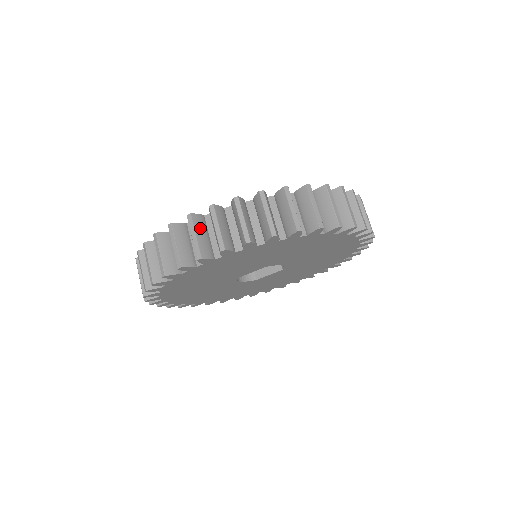
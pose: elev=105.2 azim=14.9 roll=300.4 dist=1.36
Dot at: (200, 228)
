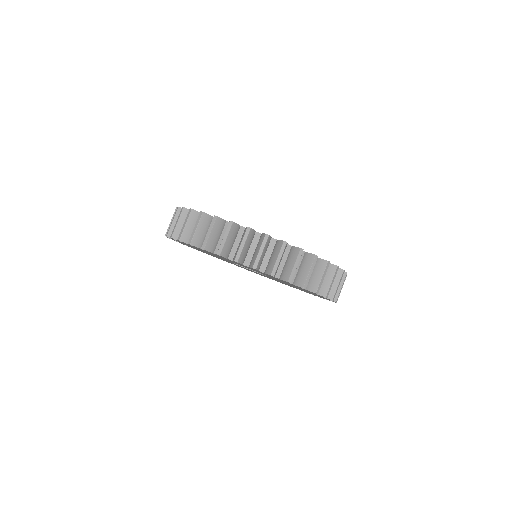
Dot at: occluded
